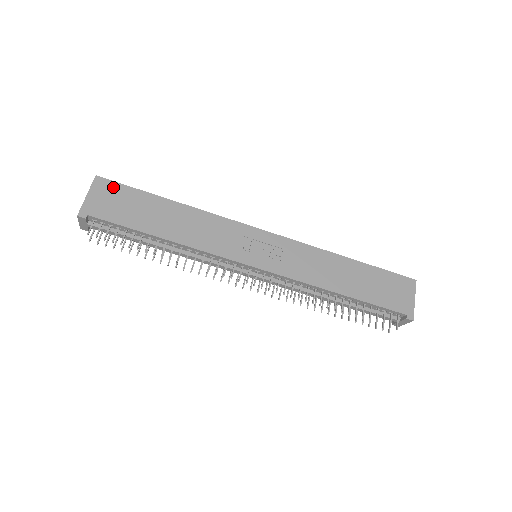
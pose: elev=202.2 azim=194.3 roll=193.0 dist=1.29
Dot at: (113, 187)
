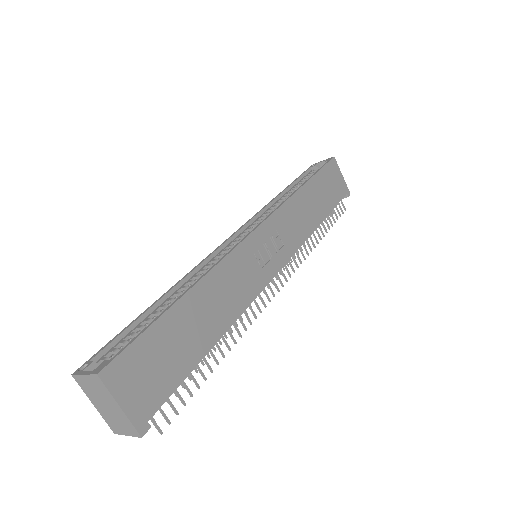
Dot at: (128, 360)
